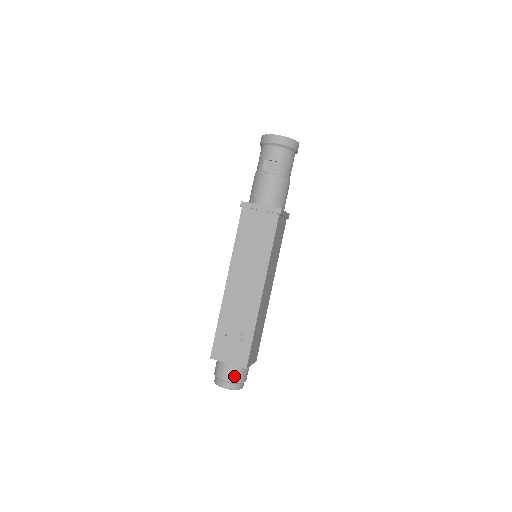
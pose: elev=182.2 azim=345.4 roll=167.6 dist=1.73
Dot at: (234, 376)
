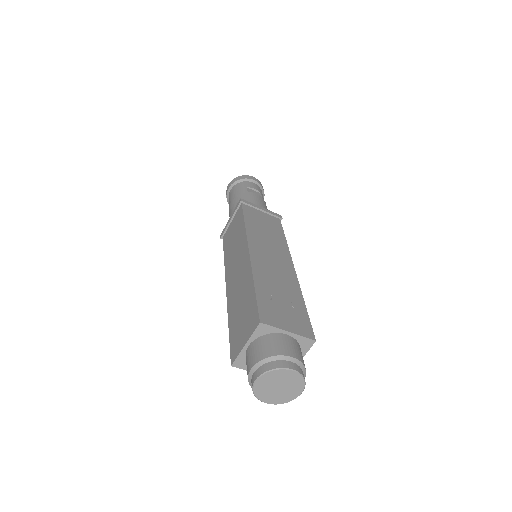
Dot at: (299, 354)
